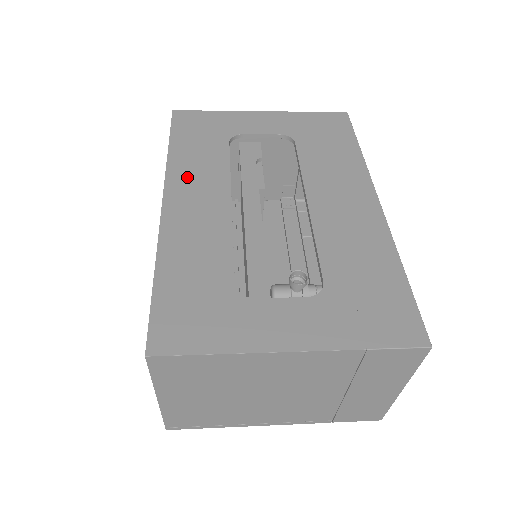
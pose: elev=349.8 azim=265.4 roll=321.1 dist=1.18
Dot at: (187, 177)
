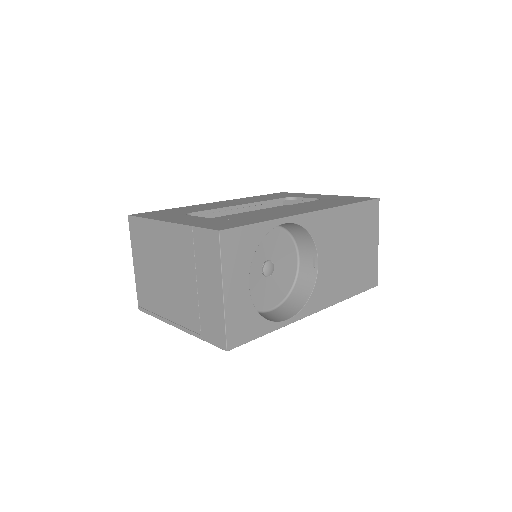
Dot at: (241, 200)
